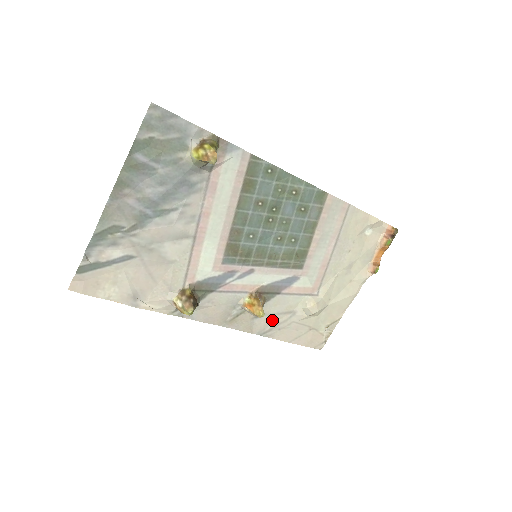
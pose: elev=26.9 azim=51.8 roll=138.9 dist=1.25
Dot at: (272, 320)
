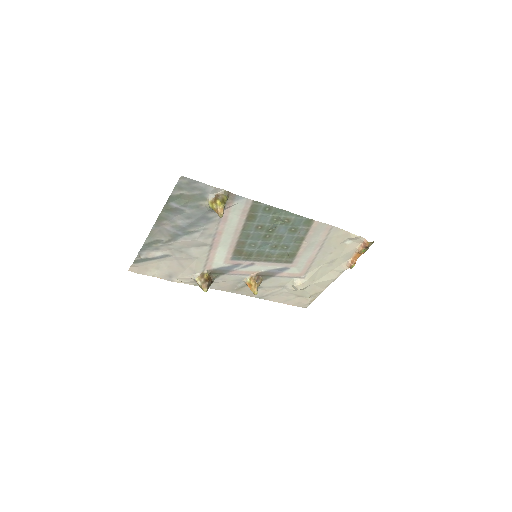
Dot at: (268, 290)
